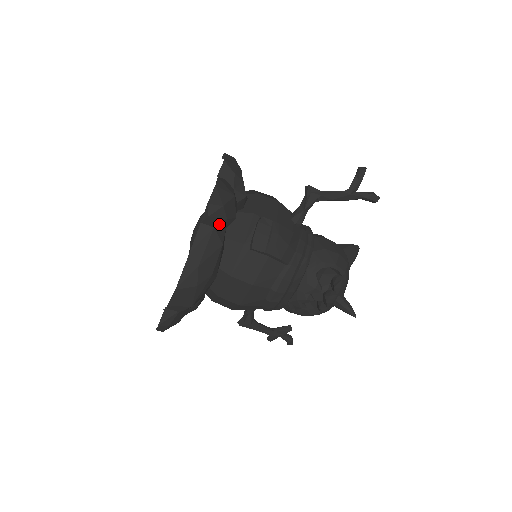
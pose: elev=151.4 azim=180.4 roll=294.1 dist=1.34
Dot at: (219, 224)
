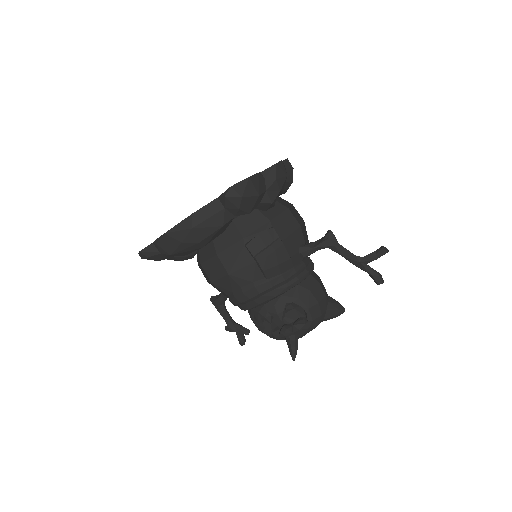
Dot at: (231, 208)
